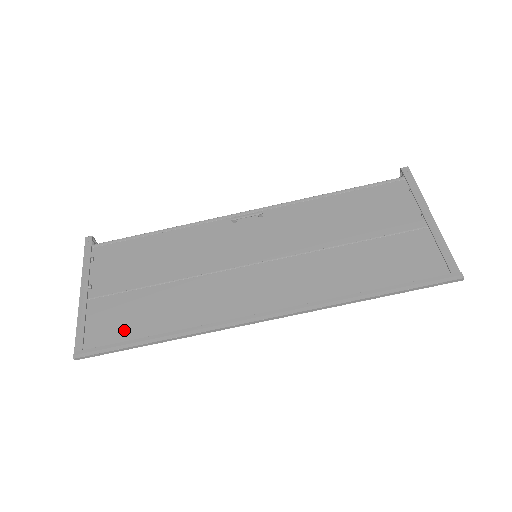
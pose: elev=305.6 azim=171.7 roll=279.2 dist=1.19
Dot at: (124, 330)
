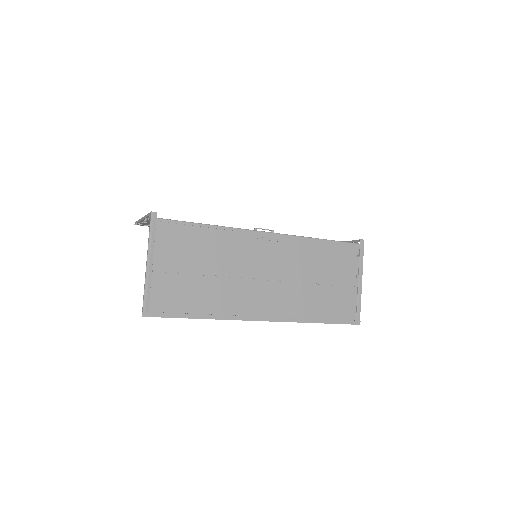
Dot at: (178, 304)
